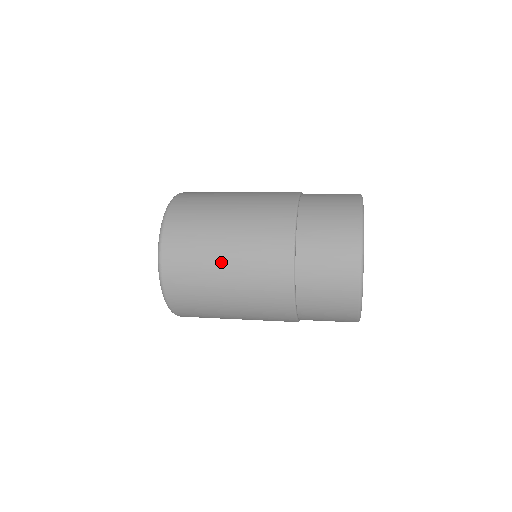
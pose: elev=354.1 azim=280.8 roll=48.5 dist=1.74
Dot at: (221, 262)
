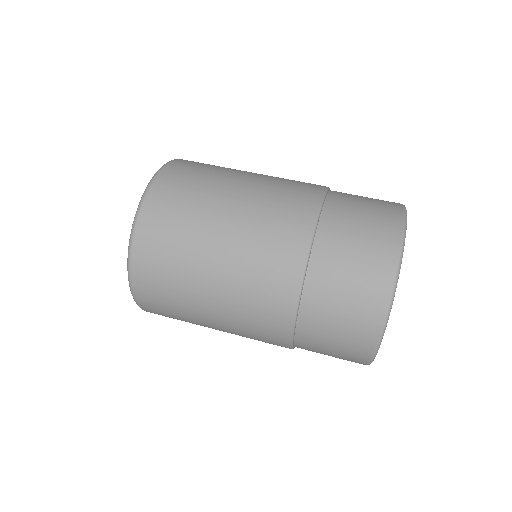
Dot at: (206, 317)
